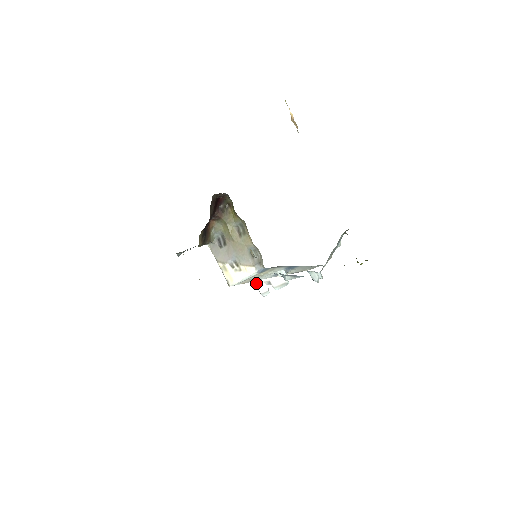
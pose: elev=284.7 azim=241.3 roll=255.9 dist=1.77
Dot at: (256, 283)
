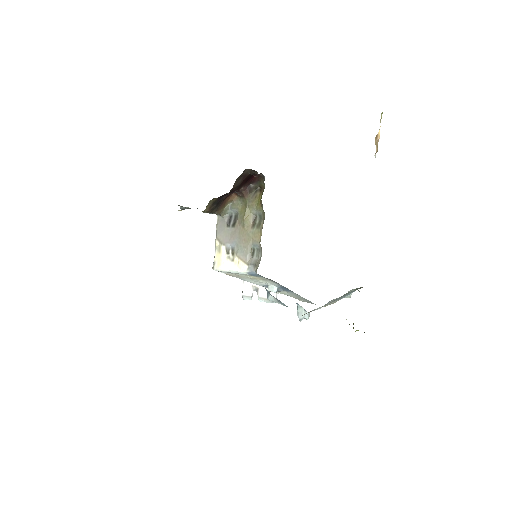
Dot at: (244, 282)
